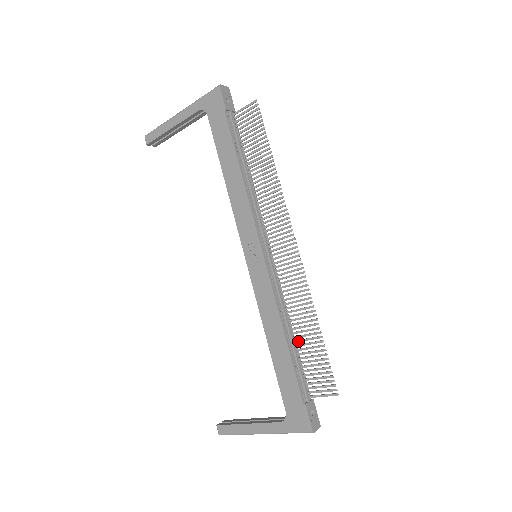
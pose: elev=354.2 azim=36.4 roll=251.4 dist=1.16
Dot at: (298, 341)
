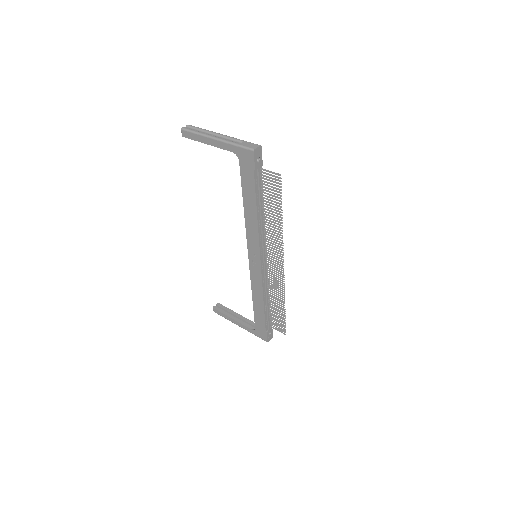
Dot at: occluded
